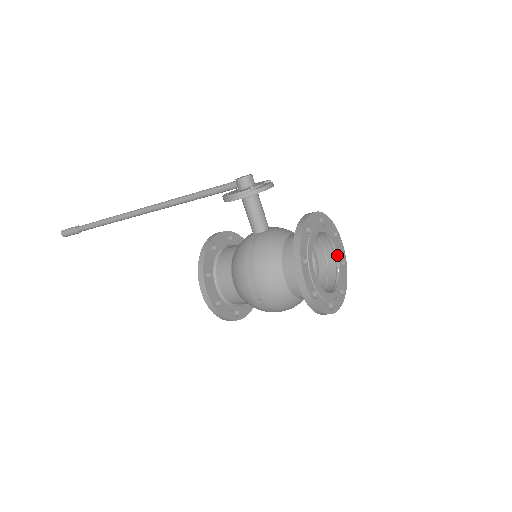
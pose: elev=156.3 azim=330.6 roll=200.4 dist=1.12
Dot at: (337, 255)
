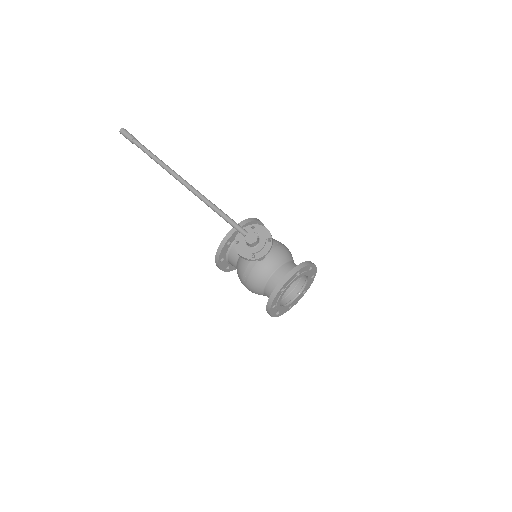
Dot at: (307, 278)
